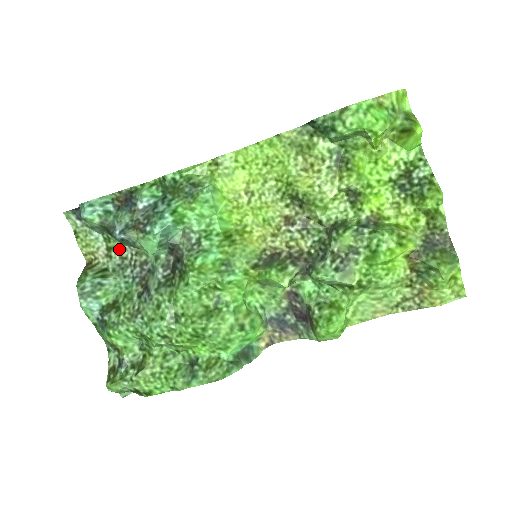
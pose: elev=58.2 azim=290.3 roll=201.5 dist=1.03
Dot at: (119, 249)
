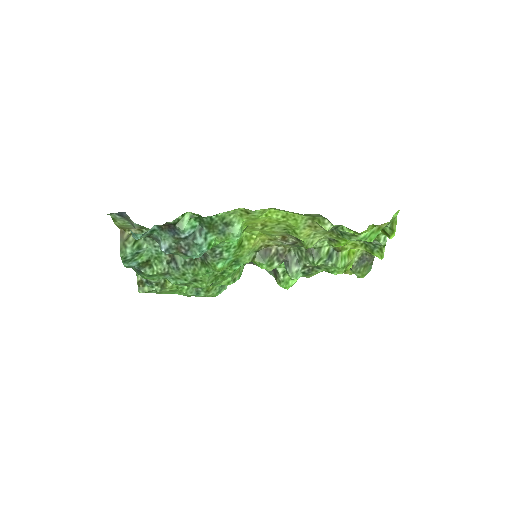
Dot at: occluded
